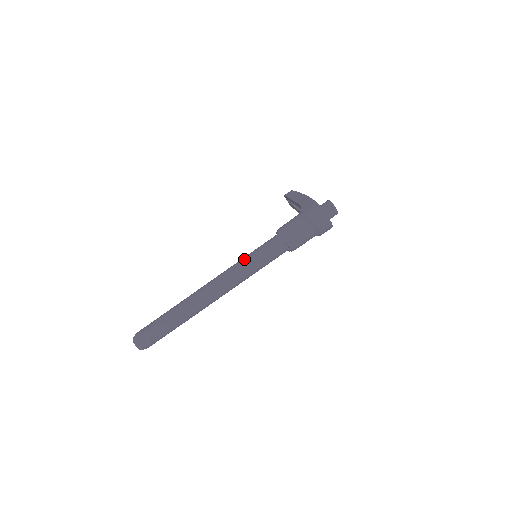
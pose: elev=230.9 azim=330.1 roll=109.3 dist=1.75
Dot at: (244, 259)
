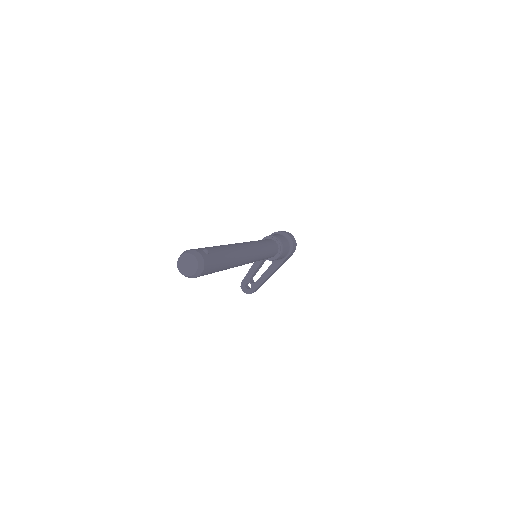
Dot at: occluded
